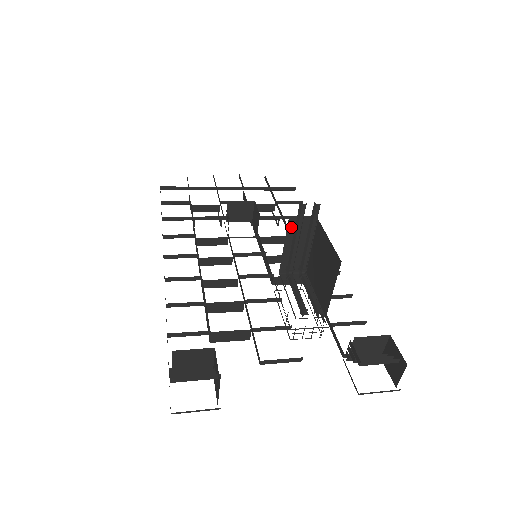
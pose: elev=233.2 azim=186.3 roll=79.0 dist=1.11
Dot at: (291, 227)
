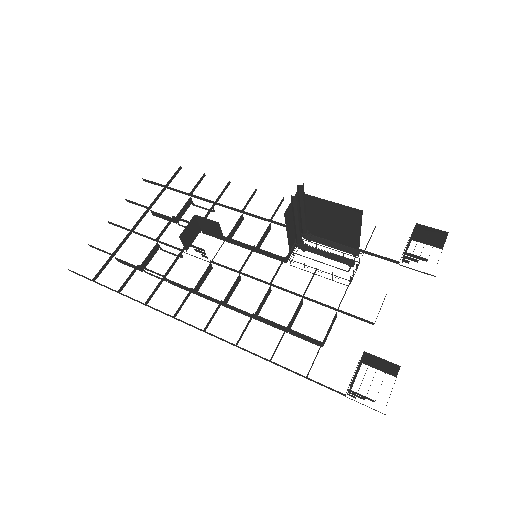
Dot at: (286, 216)
